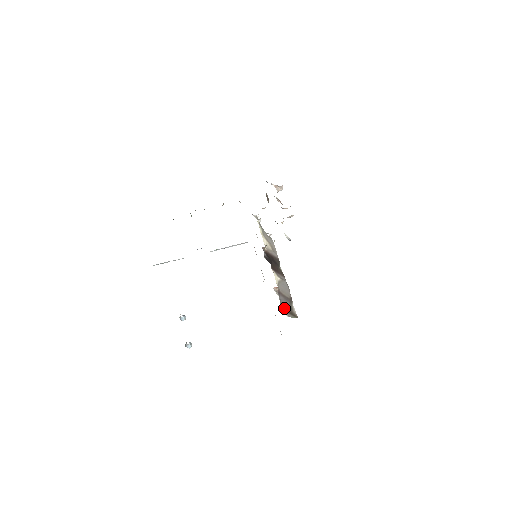
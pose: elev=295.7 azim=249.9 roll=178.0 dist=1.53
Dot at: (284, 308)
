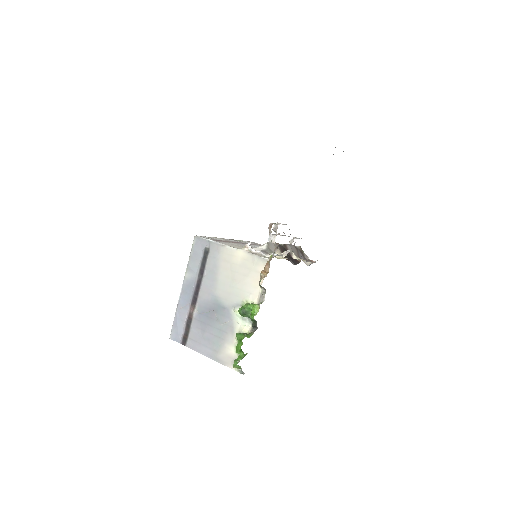
Dot at: (304, 258)
